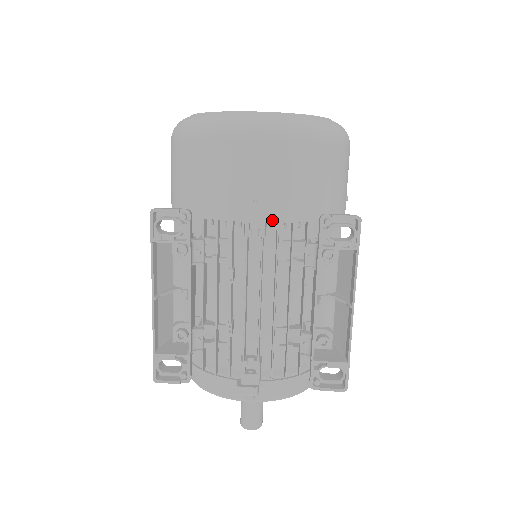
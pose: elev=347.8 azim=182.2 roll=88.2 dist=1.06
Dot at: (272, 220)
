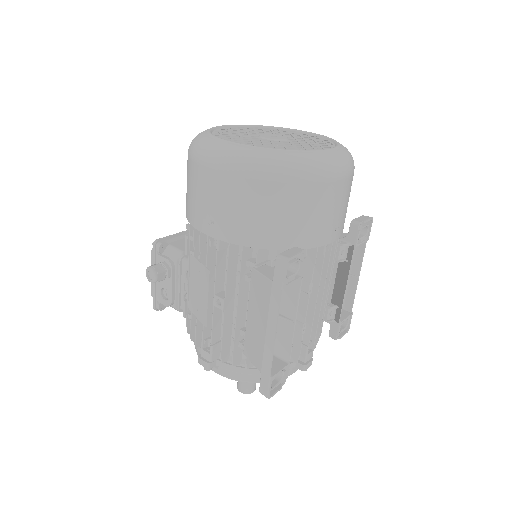
Dot at: (339, 236)
